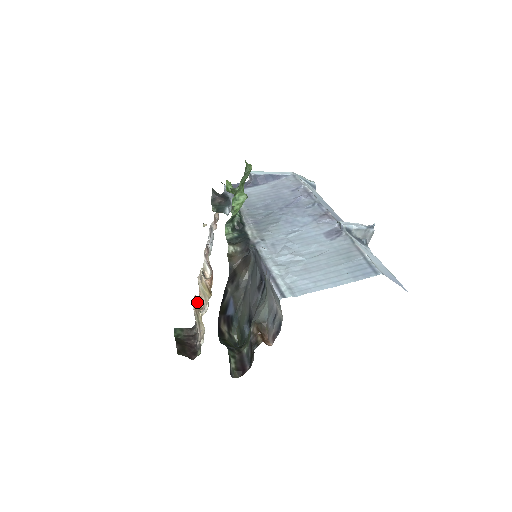
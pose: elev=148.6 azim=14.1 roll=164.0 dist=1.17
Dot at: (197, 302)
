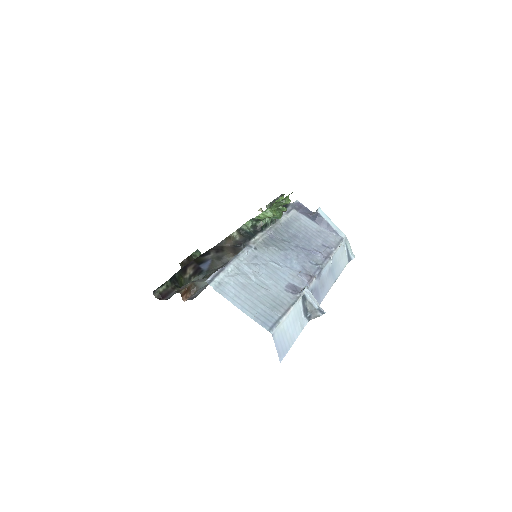
Dot at: occluded
